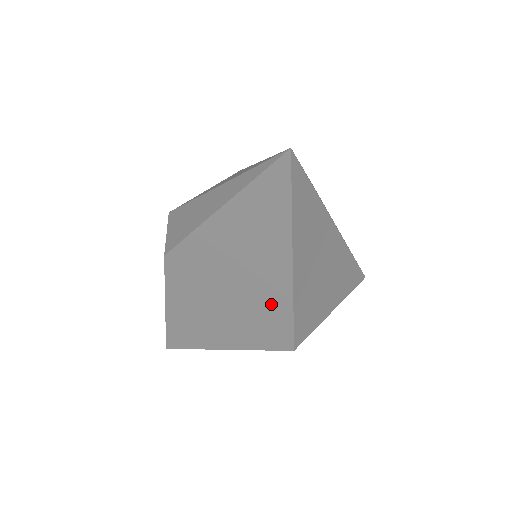
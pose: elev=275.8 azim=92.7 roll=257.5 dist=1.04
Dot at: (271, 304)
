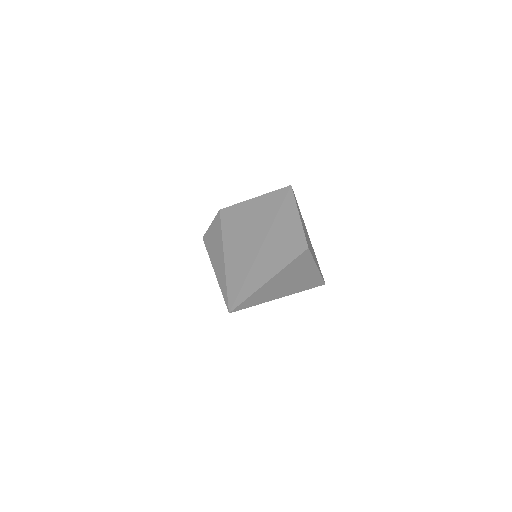
Dot at: occluded
